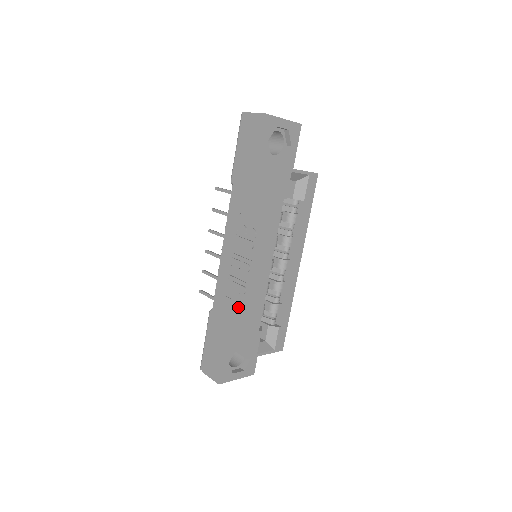
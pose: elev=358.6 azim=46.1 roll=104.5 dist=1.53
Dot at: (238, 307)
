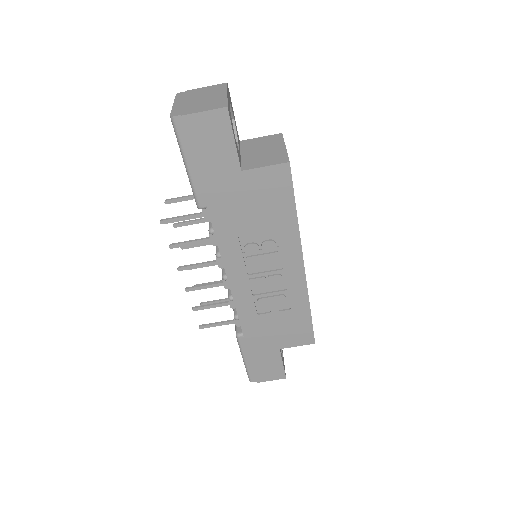
Dot at: (283, 314)
